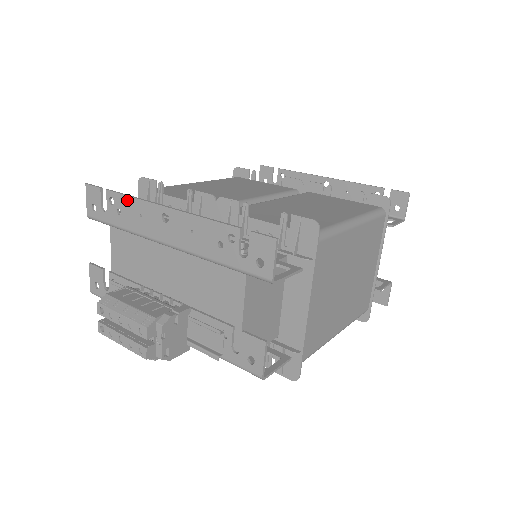
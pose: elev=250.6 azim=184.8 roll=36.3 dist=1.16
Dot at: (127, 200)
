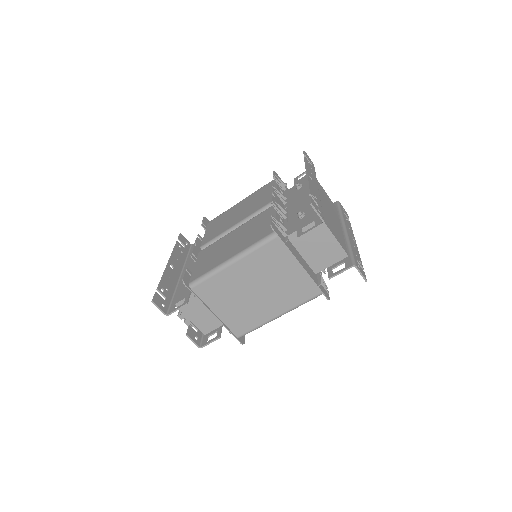
Dot at: (175, 251)
